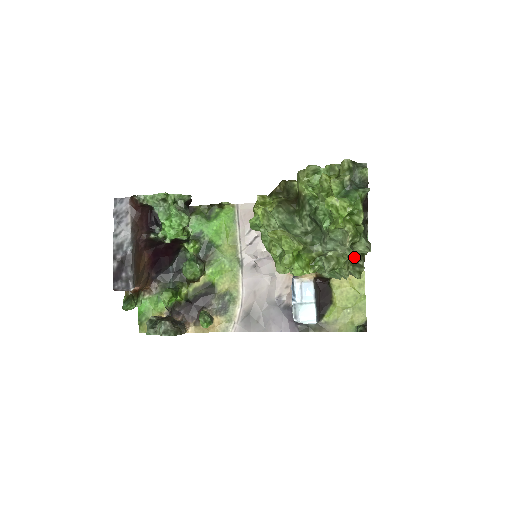
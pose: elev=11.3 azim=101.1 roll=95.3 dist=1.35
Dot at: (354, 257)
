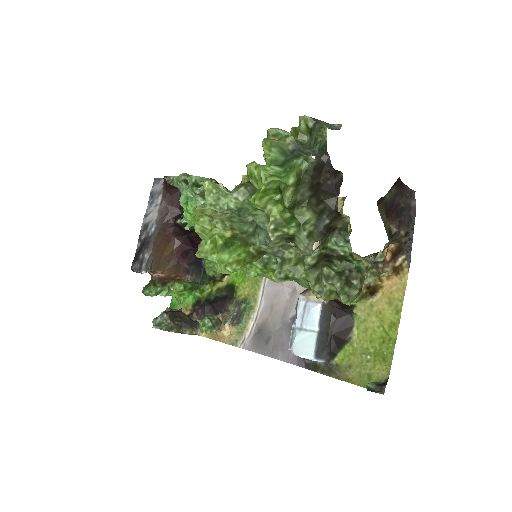
Dot at: (338, 270)
